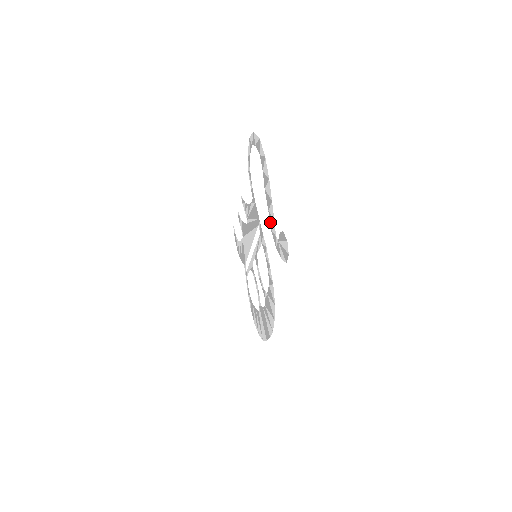
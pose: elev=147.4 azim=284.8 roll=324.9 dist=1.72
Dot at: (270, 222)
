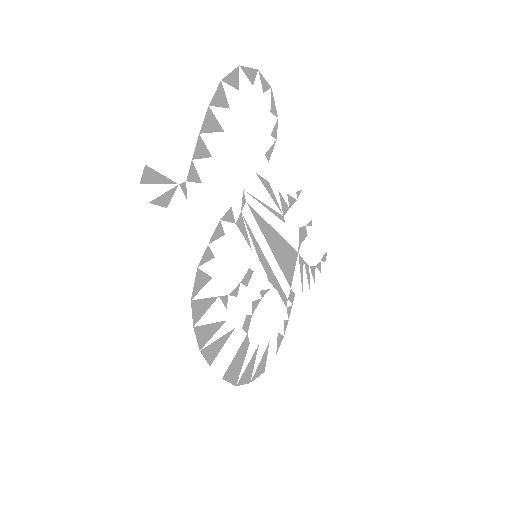
Dot at: (205, 171)
